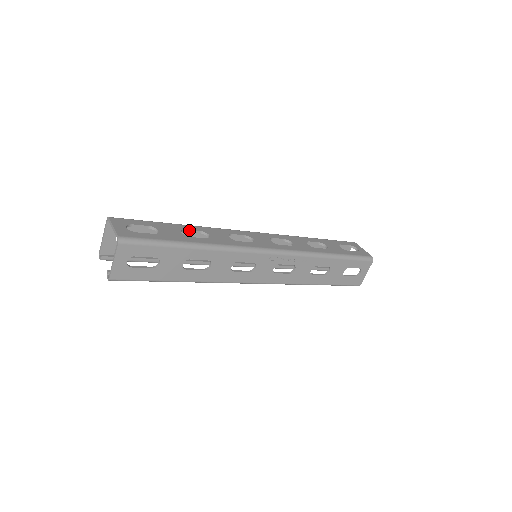
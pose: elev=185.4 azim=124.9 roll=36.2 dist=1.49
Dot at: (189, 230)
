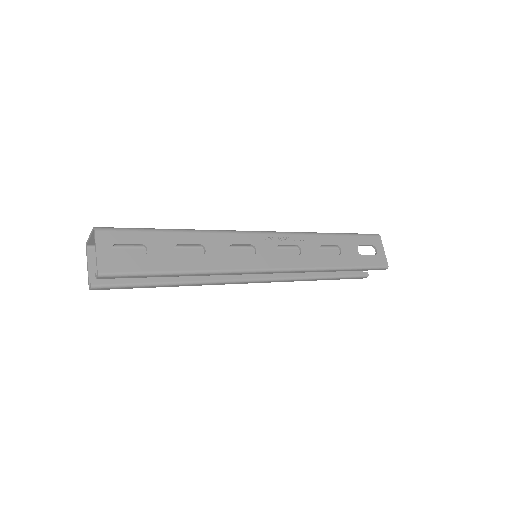
Dot at: occluded
